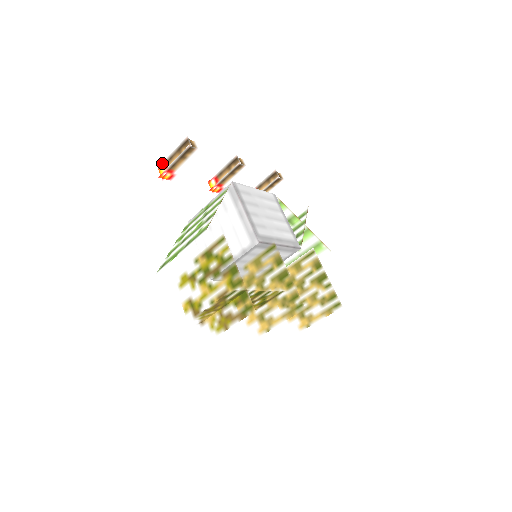
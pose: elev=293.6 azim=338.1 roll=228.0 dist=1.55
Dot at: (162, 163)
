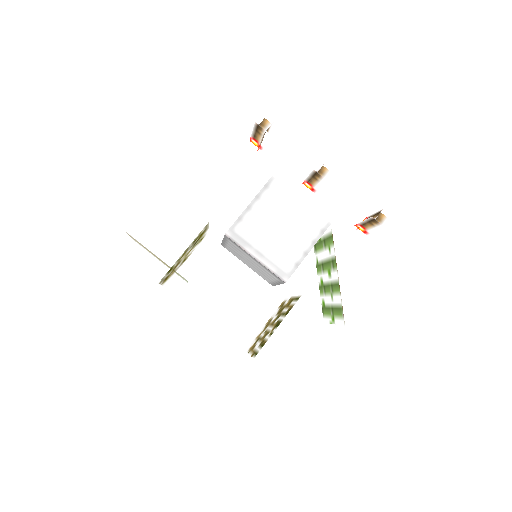
Dot at: occluded
